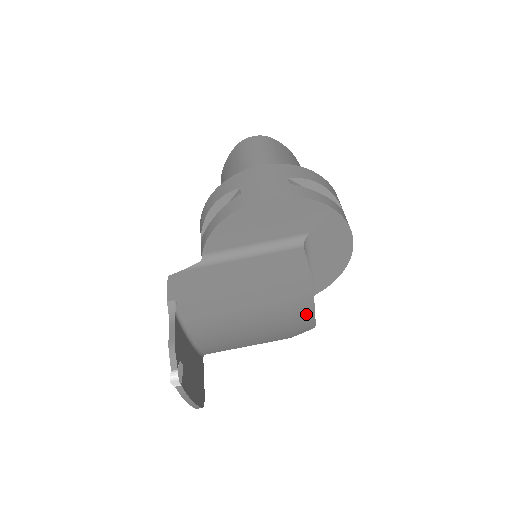
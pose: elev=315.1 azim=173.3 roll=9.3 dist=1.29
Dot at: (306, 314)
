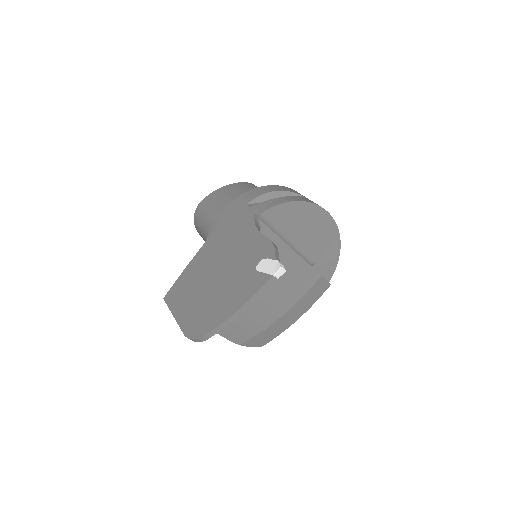
Dot at: (290, 320)
